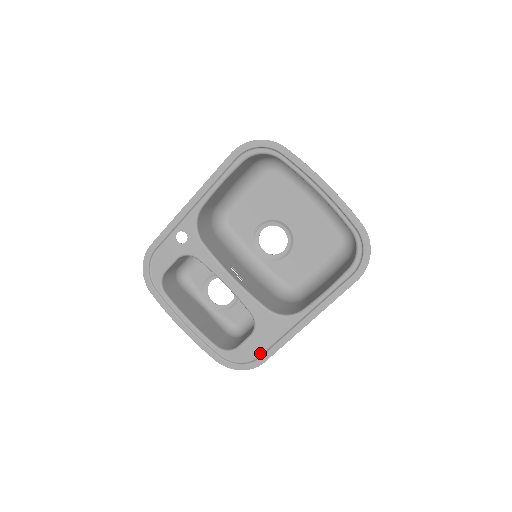
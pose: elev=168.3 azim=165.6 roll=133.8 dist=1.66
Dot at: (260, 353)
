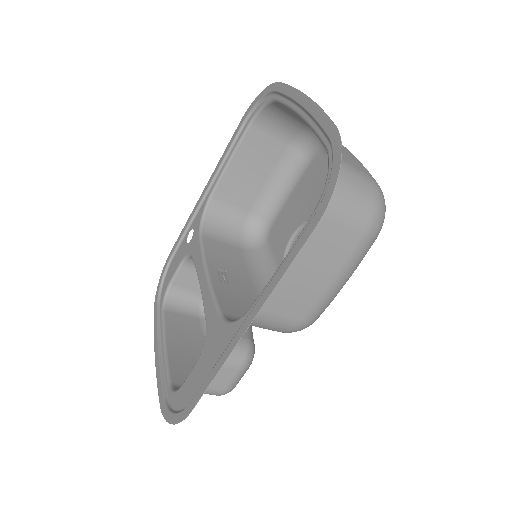
Dot at: occluded
